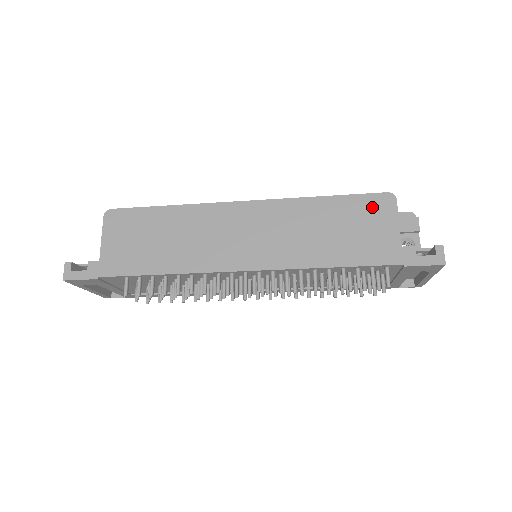
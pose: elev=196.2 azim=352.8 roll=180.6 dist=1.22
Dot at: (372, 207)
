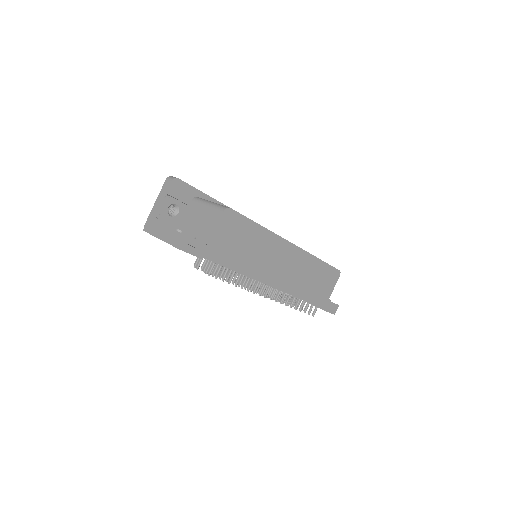
Dot at: (331, 275)
